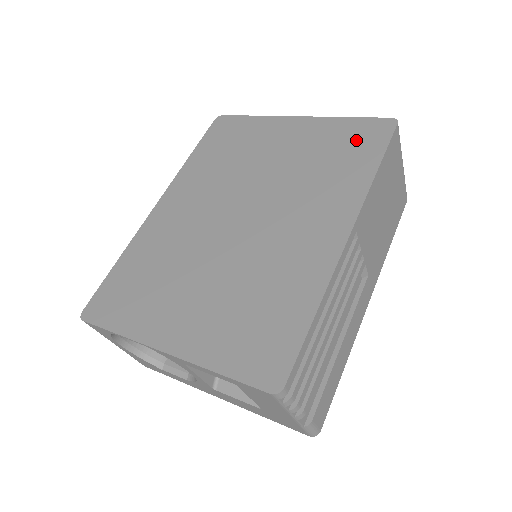
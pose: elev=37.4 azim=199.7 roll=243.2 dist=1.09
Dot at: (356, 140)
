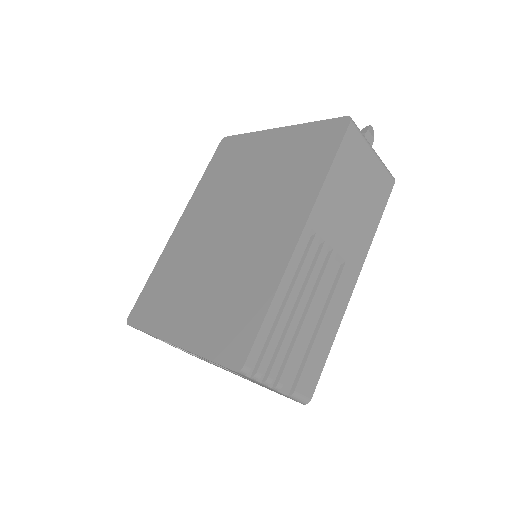
Dot at: (317, 143)
